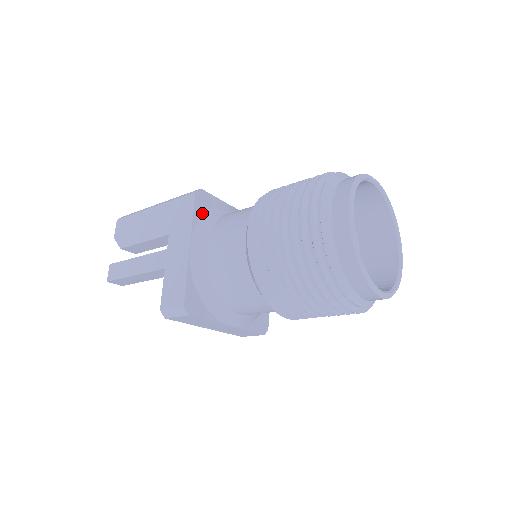
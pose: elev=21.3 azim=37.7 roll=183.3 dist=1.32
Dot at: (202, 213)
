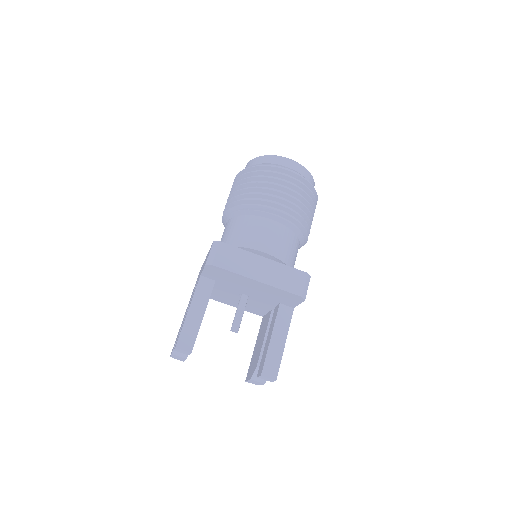
Dot at: occluded
